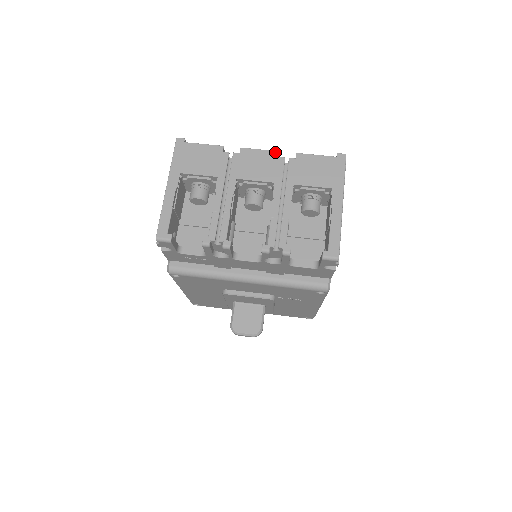
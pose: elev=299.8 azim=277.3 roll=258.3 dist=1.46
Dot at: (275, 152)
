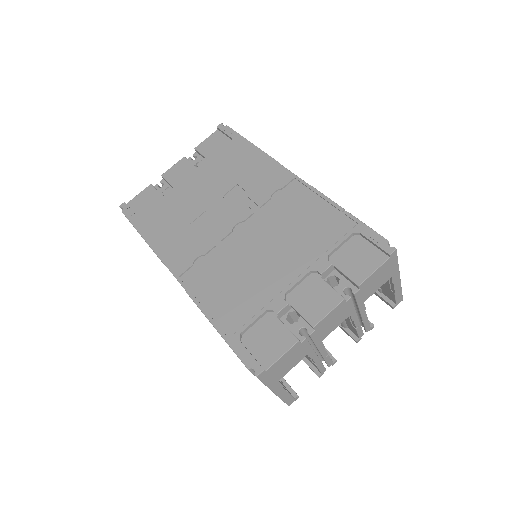
Dot at: (342, 303)
